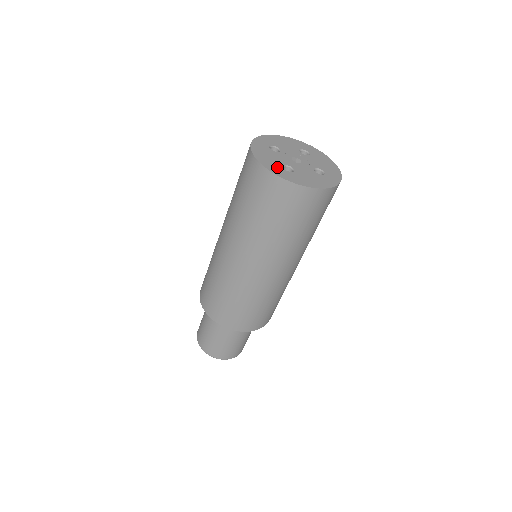
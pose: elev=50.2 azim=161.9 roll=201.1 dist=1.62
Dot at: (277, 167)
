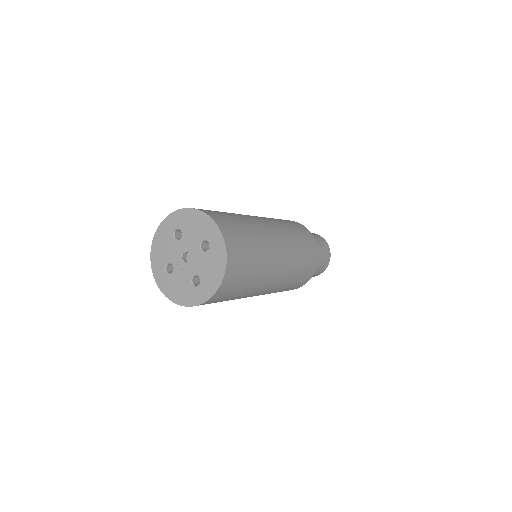
Dot at: (192, 293)
